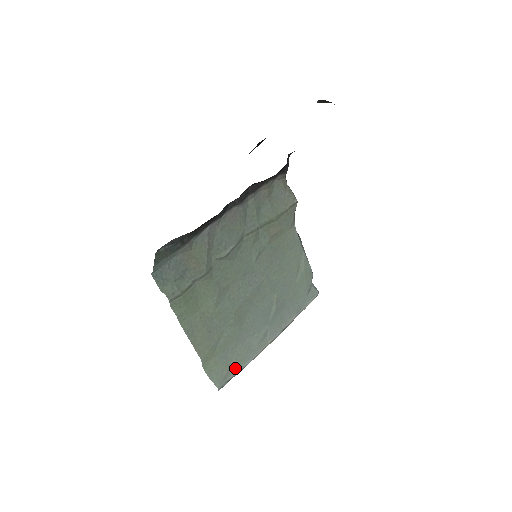
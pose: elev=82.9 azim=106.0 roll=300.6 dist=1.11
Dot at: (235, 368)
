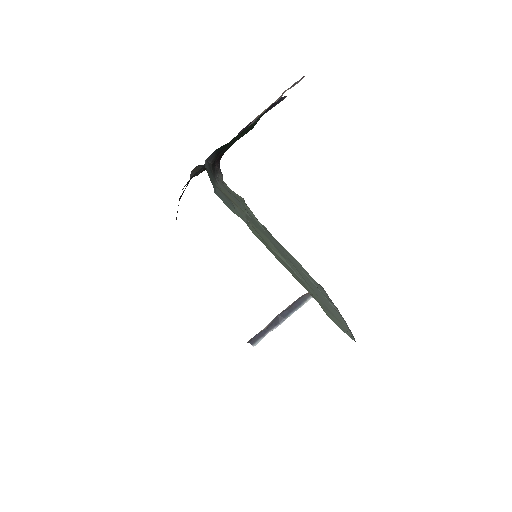
Dot at: (344, 326)
